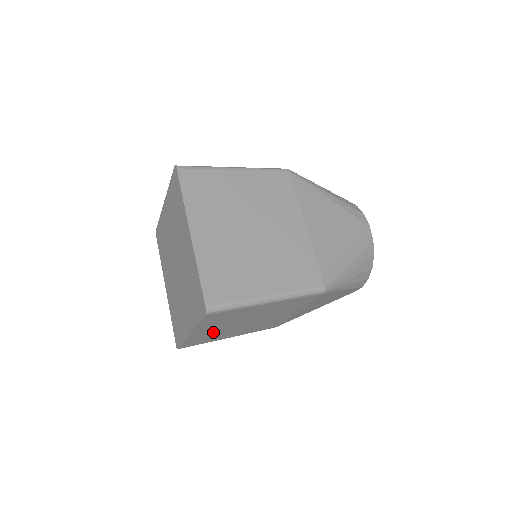
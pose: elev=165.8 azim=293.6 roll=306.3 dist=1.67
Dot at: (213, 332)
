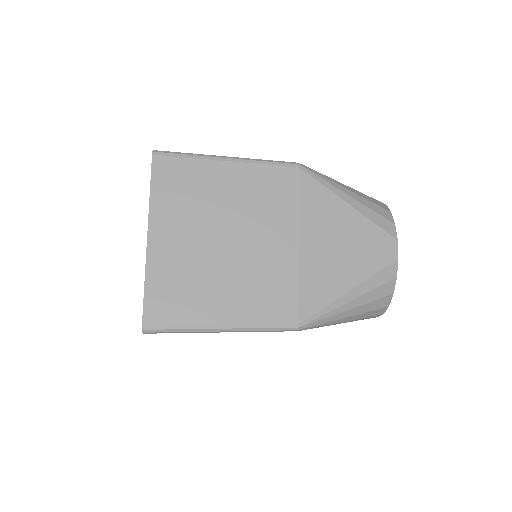
Dot at: (182, 257)
